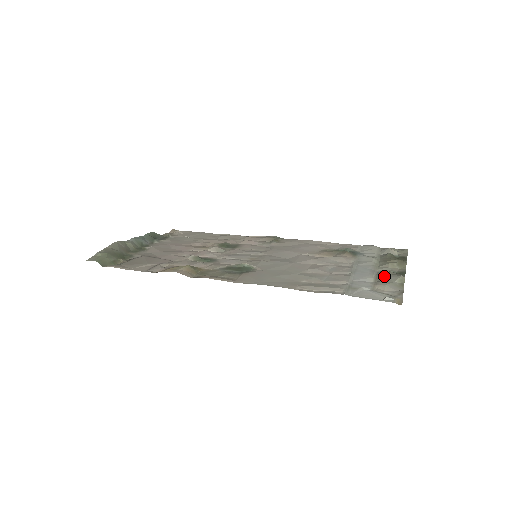
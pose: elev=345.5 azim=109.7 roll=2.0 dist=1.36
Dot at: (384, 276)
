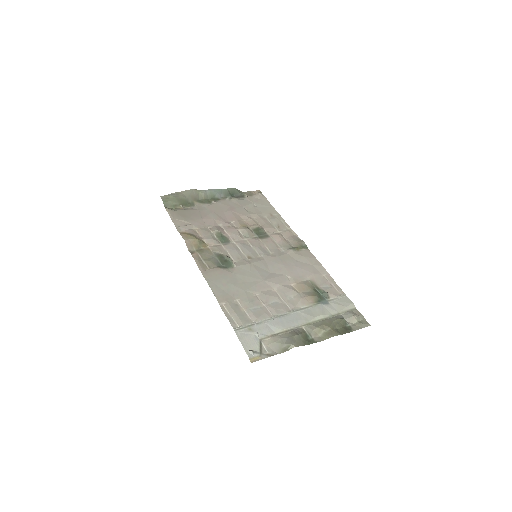
Dot at: (289, 335)
